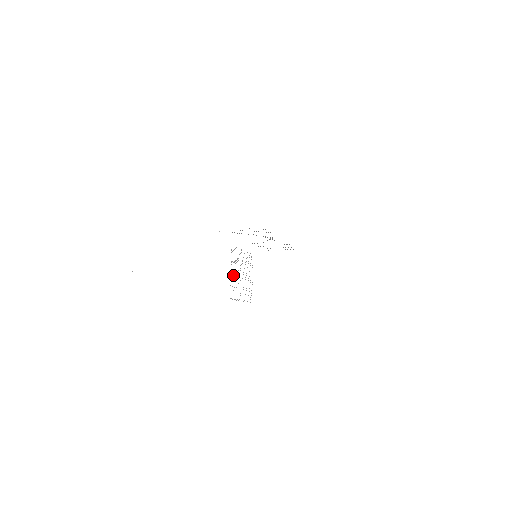
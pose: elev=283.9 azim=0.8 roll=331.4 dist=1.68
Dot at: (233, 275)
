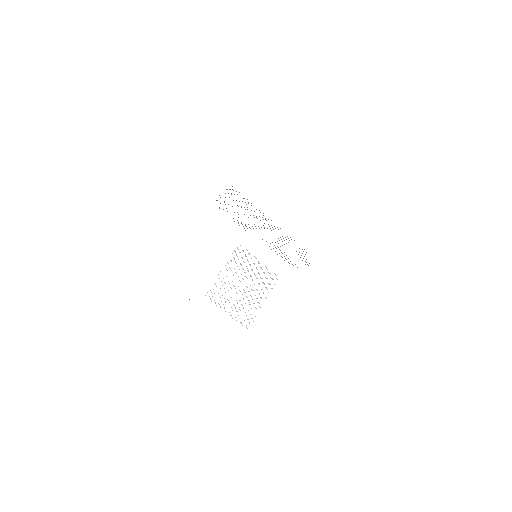
Dot at: occluded
